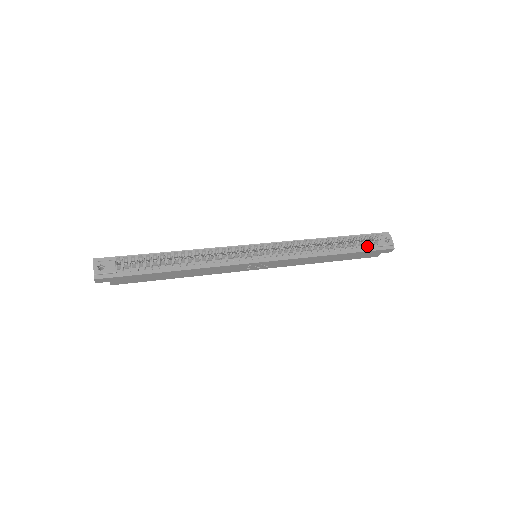
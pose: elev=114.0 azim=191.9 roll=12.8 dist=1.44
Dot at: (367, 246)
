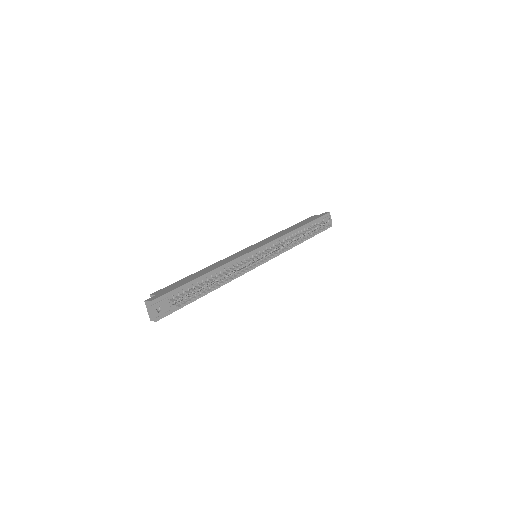
Dot at: occluded
